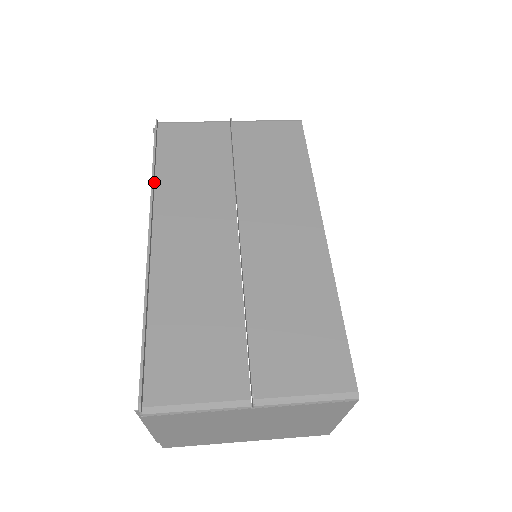
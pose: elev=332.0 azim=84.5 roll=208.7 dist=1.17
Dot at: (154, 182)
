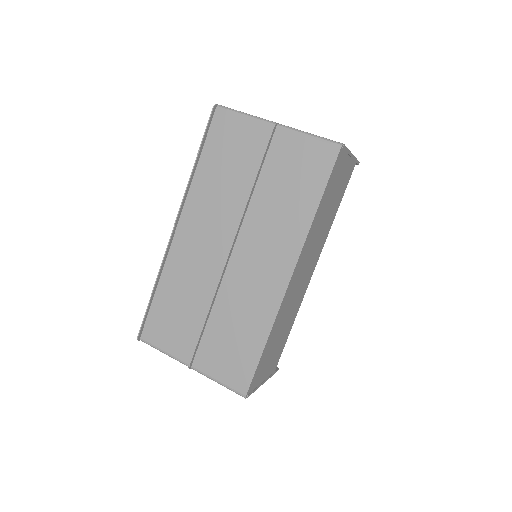
Dot at: (192, 177)
